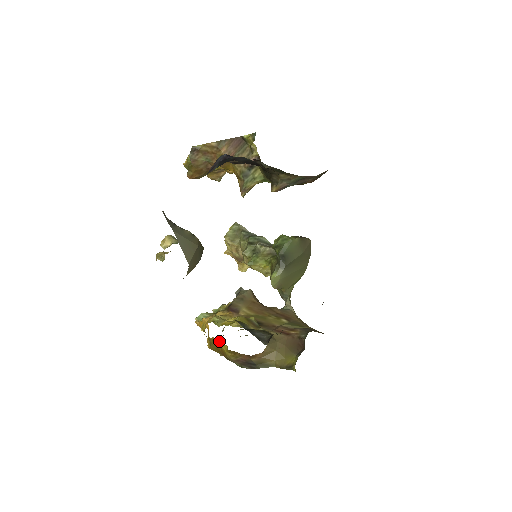
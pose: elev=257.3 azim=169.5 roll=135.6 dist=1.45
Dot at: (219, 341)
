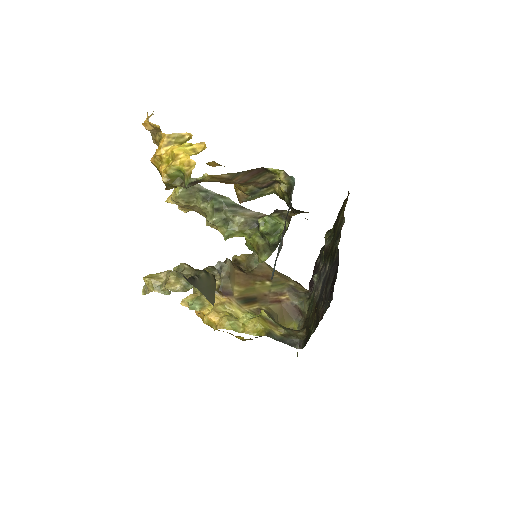
Dot at: (235, 336)
